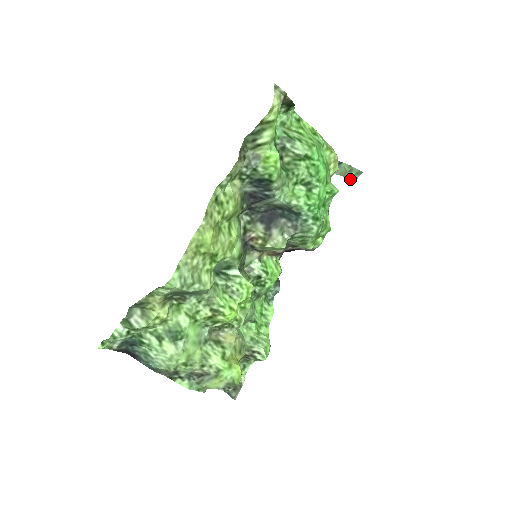
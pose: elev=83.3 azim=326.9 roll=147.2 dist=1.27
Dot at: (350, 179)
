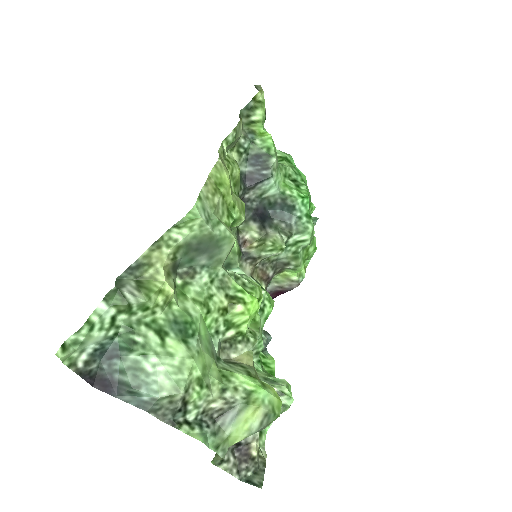
Dot at: occluded
